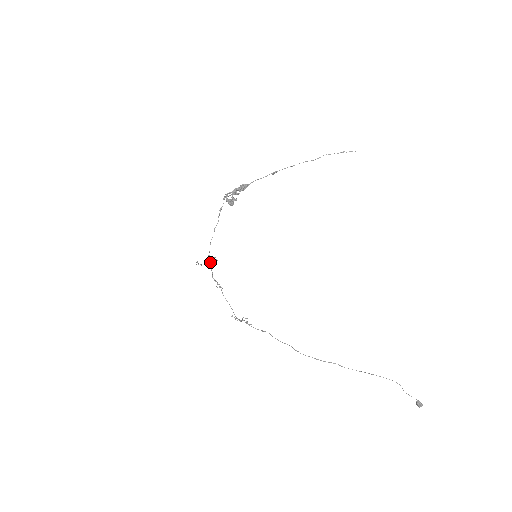
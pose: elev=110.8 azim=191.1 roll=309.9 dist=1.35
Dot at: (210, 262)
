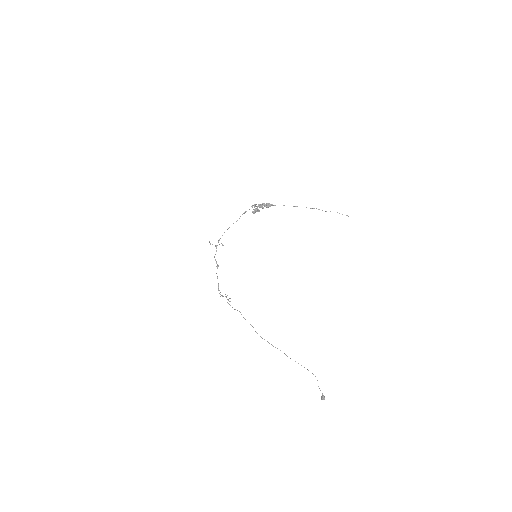
Dot at: occluded
